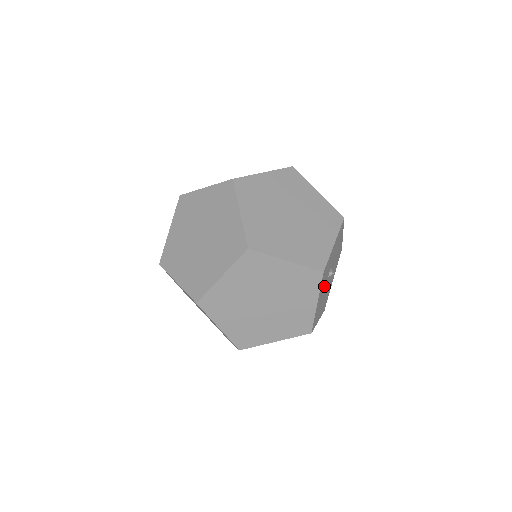
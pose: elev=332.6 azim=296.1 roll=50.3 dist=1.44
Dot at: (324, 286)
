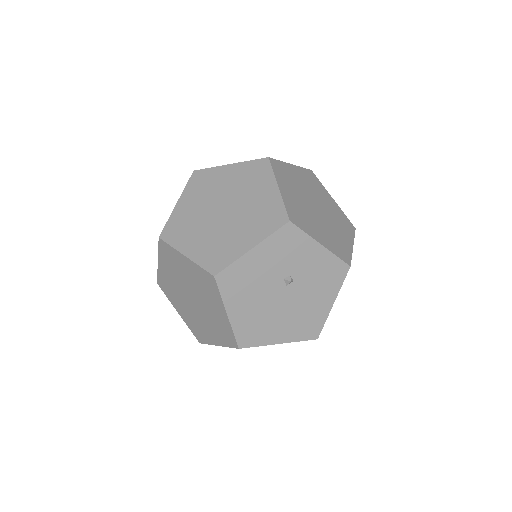
Dot at: (272, 269)
